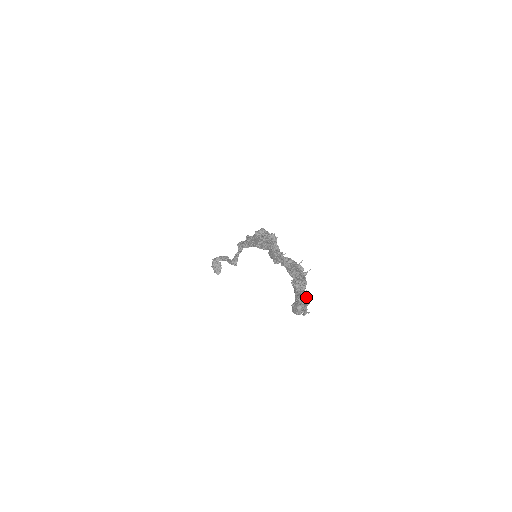
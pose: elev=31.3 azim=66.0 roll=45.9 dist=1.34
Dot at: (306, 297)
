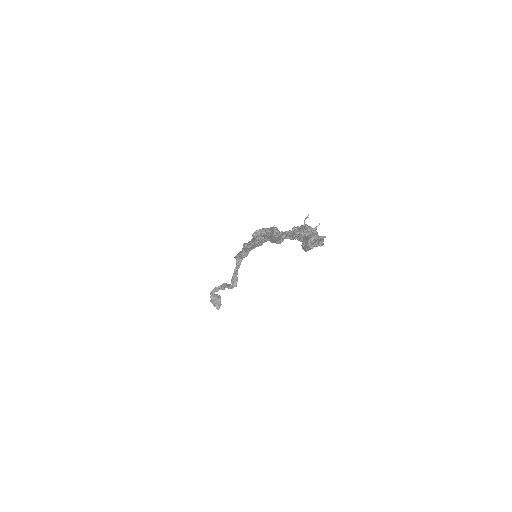
Dot at: occluded
